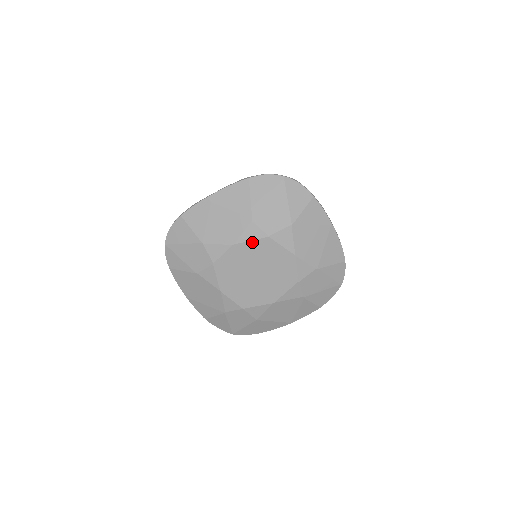
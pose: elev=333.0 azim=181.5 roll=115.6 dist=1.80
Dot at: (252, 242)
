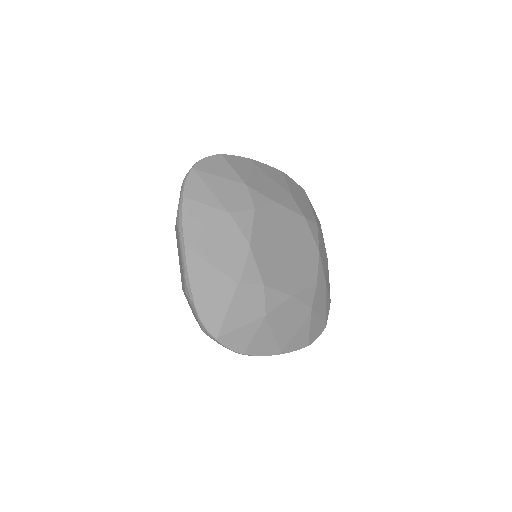
Dot at: (292, 213)
